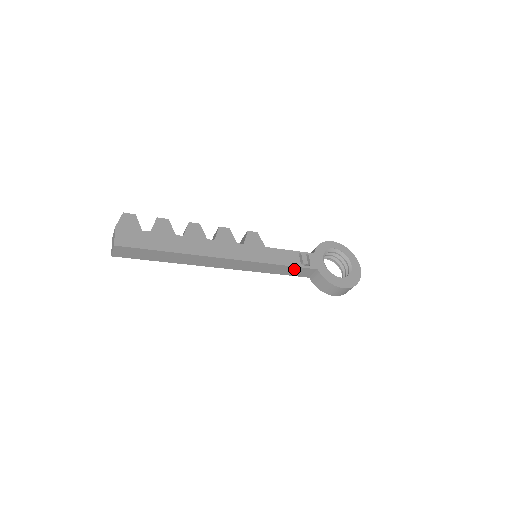
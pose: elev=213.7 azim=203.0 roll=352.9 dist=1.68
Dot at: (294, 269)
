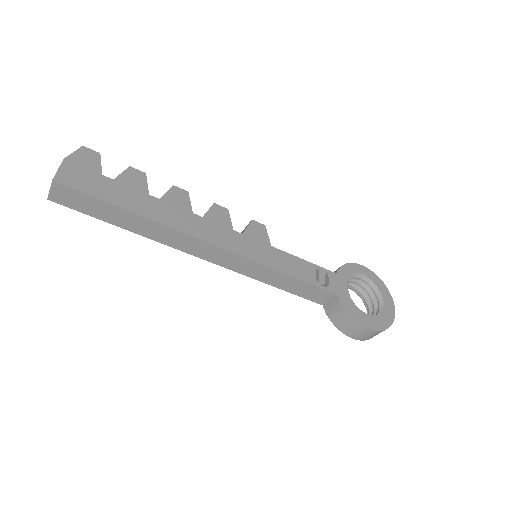
Dot at: (305, 286)
